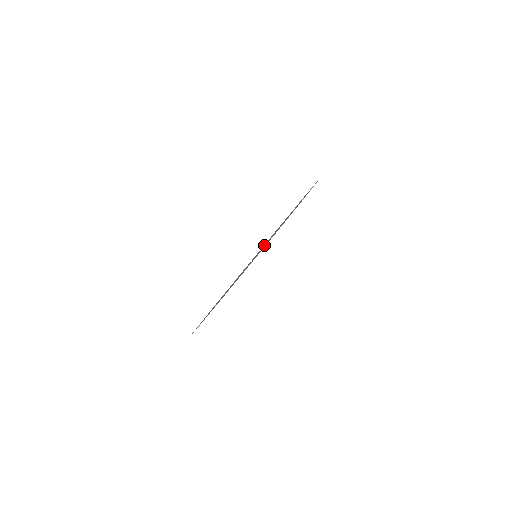
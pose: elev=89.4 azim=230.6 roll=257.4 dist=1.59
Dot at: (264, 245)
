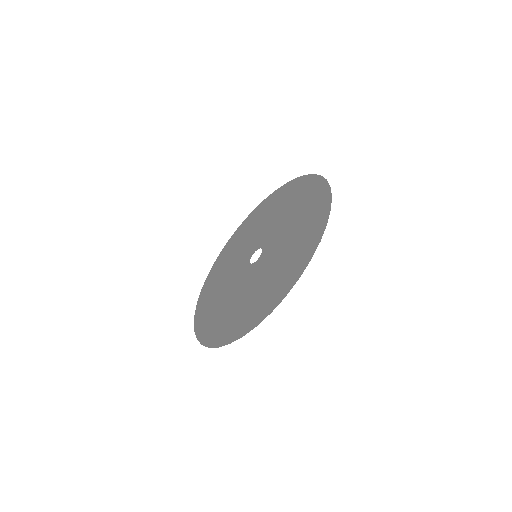
Dot at: (270, 241)
